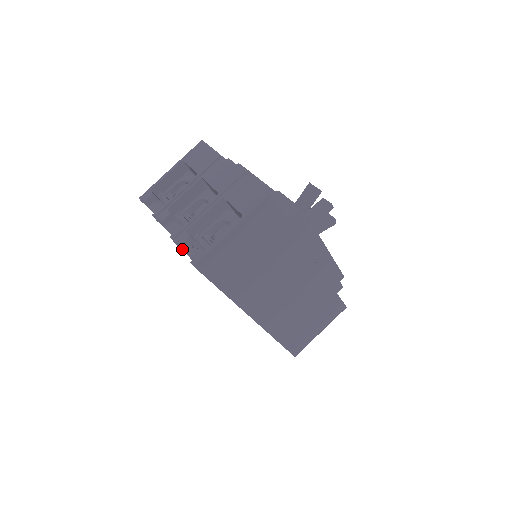
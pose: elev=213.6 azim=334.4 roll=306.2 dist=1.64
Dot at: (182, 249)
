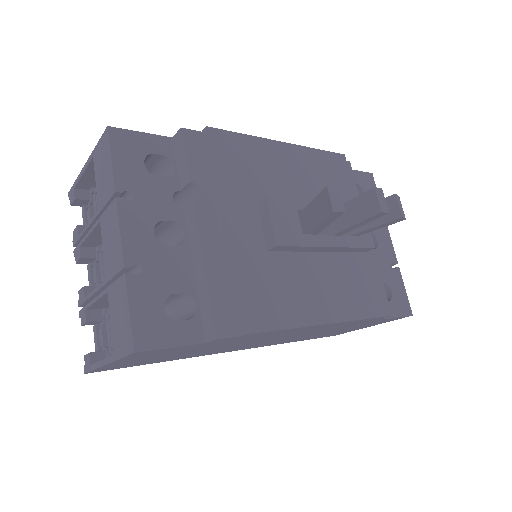
Dot at: occluded
